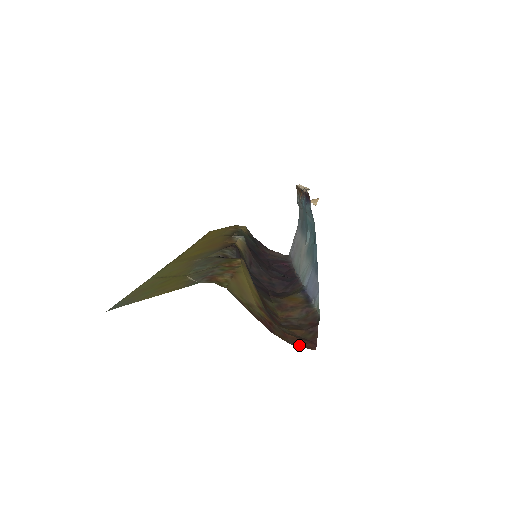
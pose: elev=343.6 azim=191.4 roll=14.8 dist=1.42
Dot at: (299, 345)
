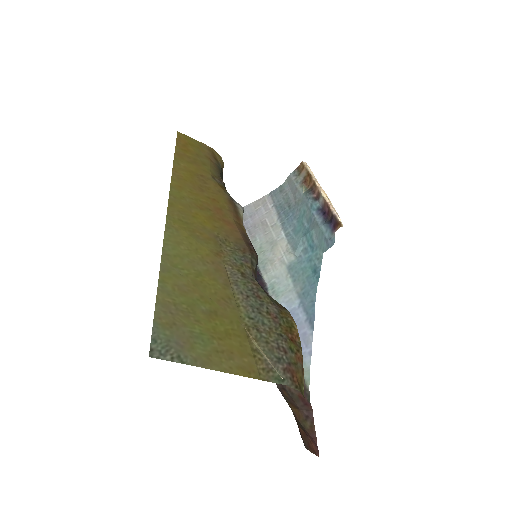
Dot at: (309, 448)
